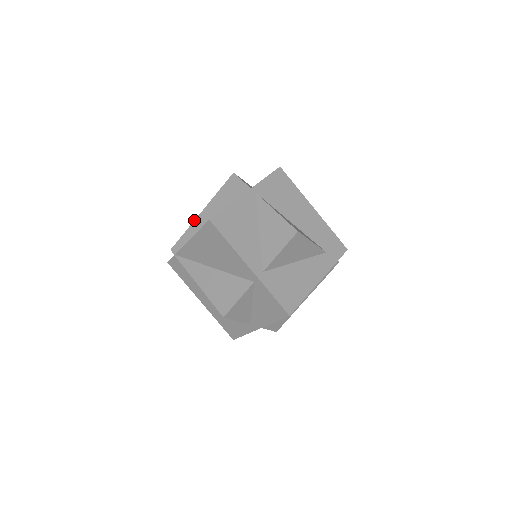
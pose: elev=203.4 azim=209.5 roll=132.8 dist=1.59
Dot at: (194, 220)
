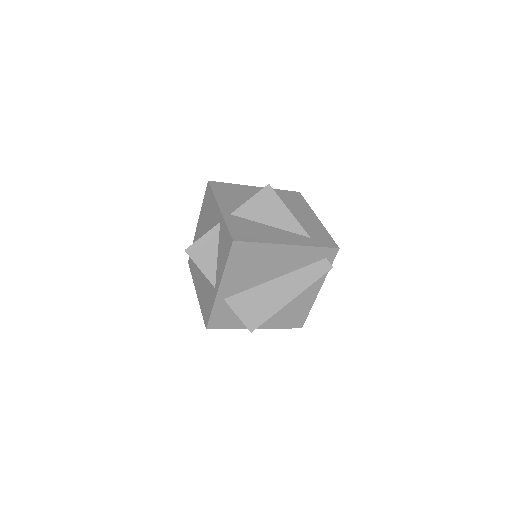
Dot at: occluded
